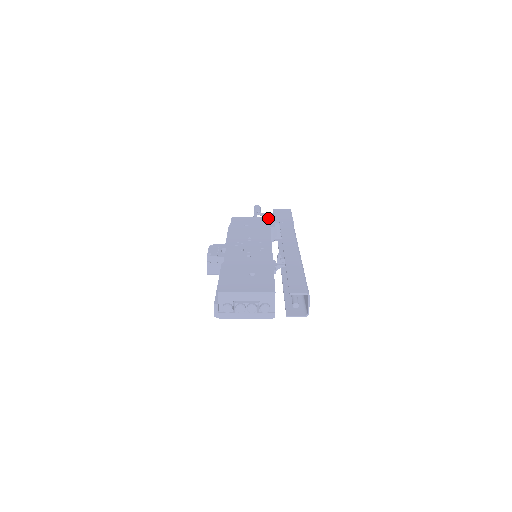
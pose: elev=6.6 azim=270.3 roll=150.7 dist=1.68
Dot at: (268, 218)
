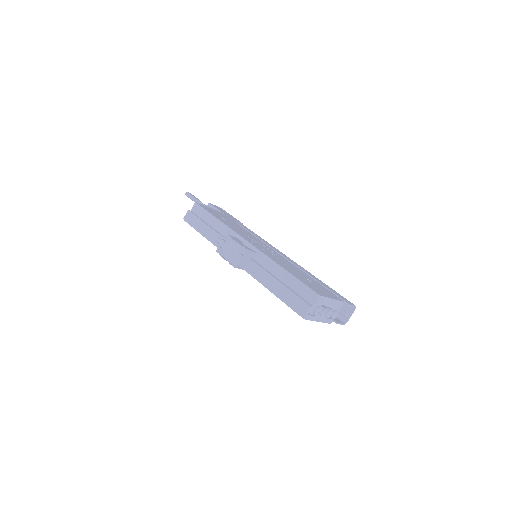
Dot at: occluded
